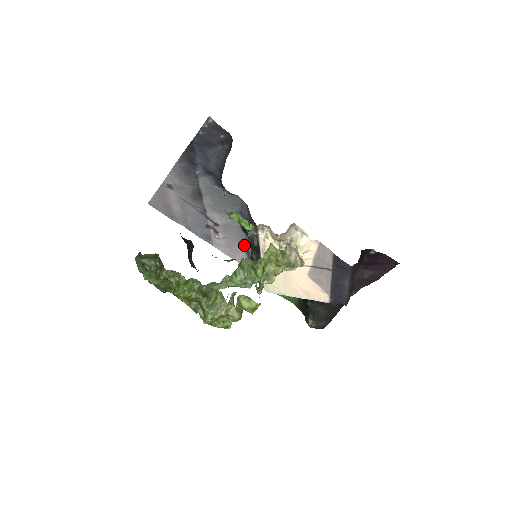
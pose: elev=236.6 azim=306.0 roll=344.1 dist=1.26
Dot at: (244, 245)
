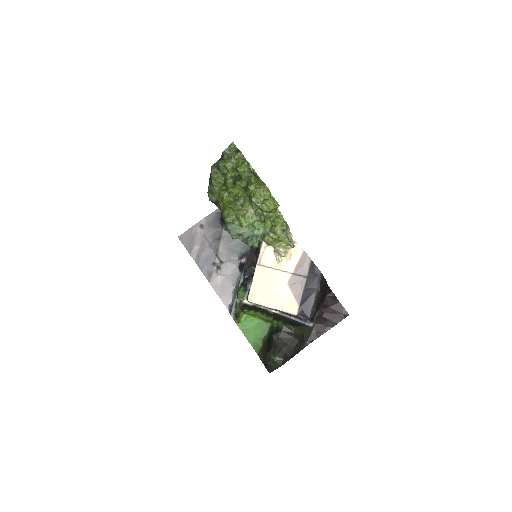
Dot at: (234, 286)
